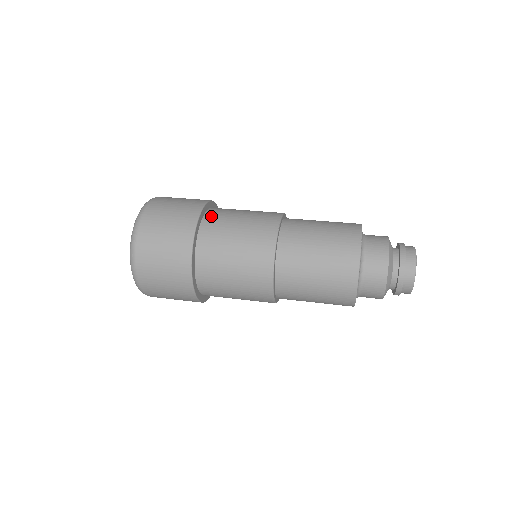
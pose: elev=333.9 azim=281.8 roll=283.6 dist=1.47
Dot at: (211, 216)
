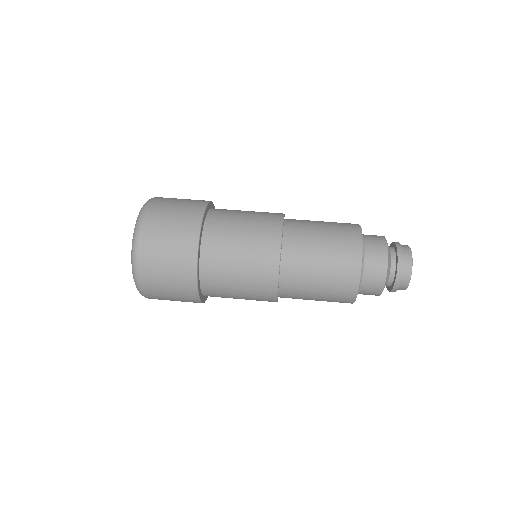
Dot at: (208, 249)
